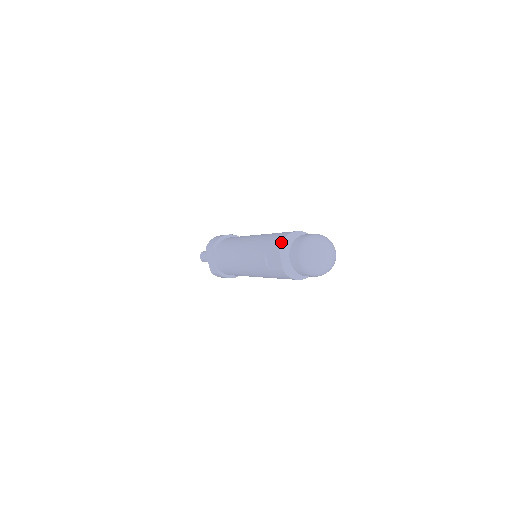
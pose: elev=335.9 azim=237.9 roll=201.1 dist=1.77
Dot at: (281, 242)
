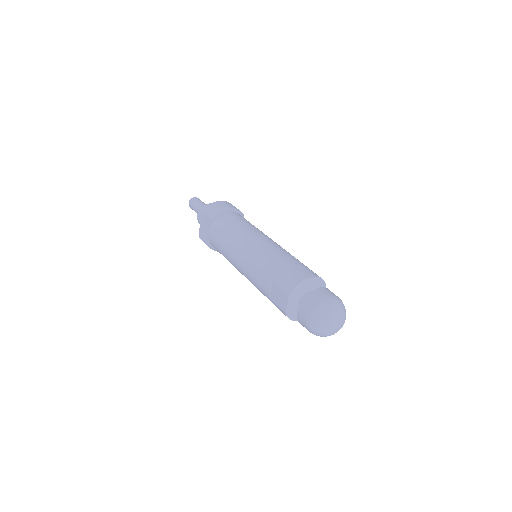
Dot at: (294, 287)
